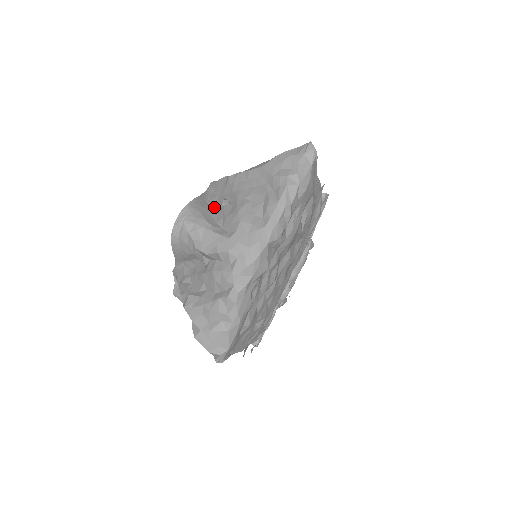
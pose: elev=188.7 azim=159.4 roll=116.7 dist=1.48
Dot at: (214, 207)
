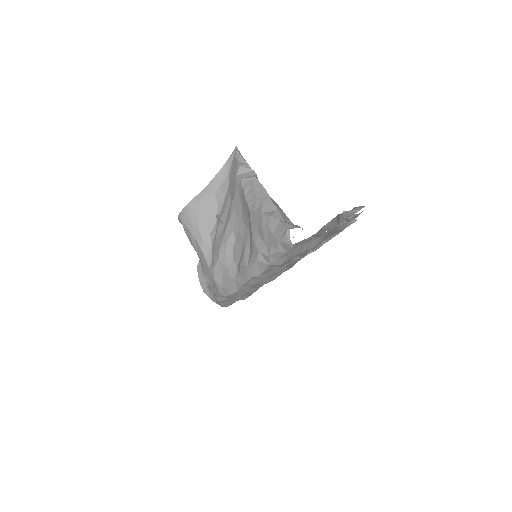
Dot at: (218, 205)
